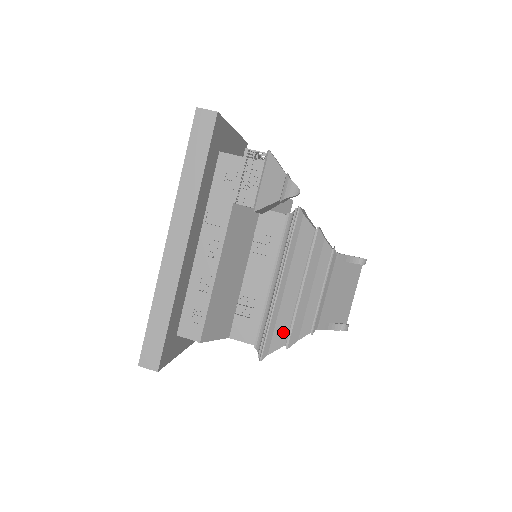
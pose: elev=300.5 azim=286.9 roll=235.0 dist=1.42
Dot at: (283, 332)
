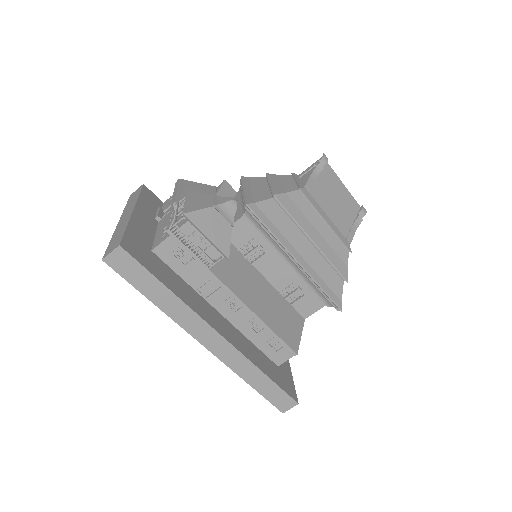
Dot at: (333, 278)
